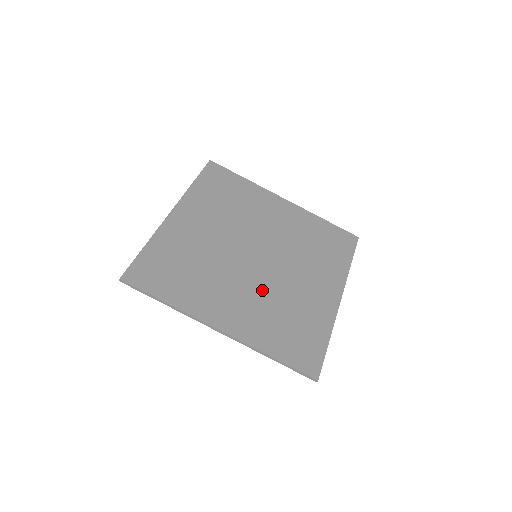
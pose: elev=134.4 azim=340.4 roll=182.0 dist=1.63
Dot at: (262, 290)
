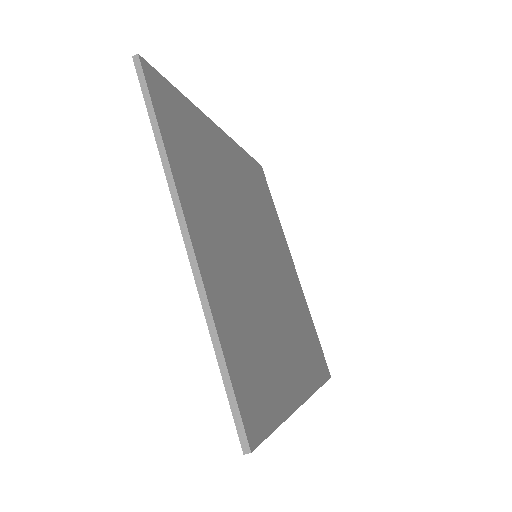
Dot at: (284, 308)
